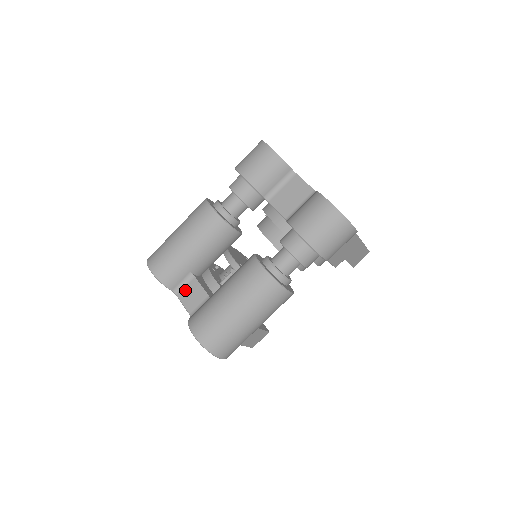
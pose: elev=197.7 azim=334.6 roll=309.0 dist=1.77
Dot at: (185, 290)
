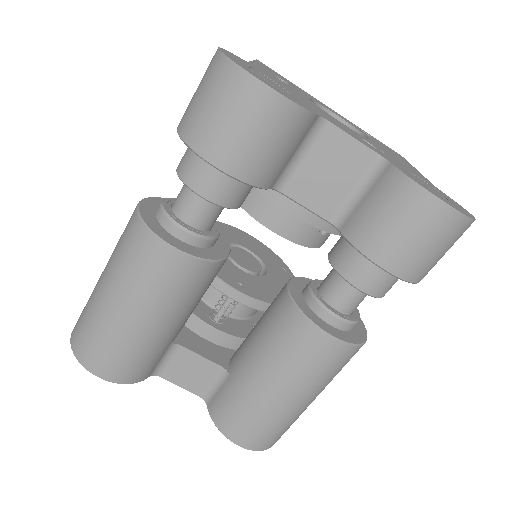
Dot at: (172, 367)
